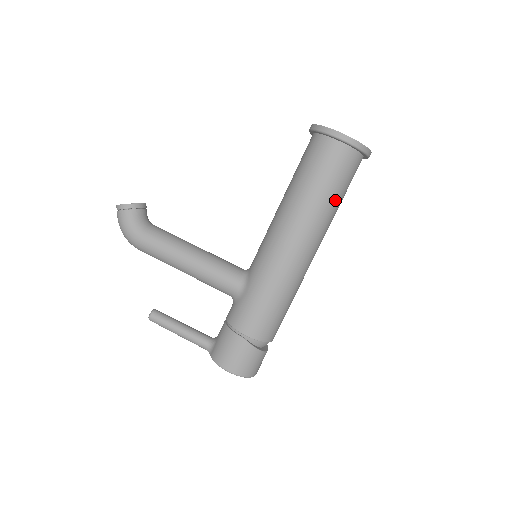
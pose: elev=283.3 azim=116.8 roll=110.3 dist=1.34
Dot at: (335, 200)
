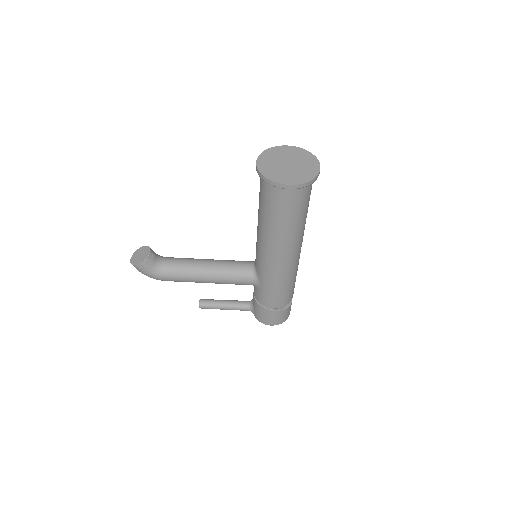
Dot at: (303, 218)
